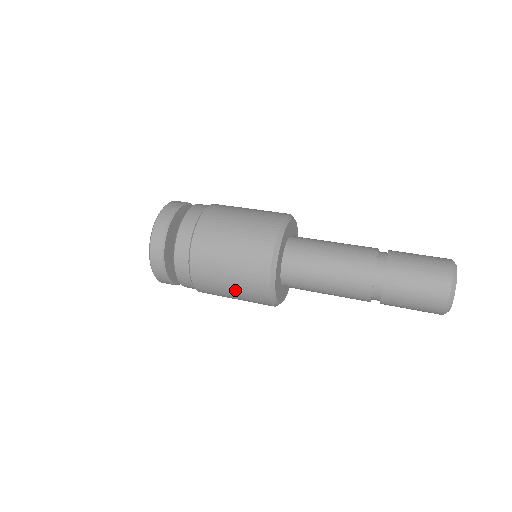
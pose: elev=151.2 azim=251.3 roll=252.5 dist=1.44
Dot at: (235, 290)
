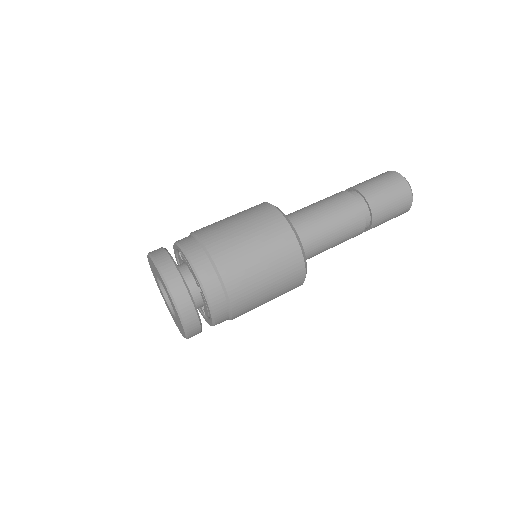
Dot at: occluded
